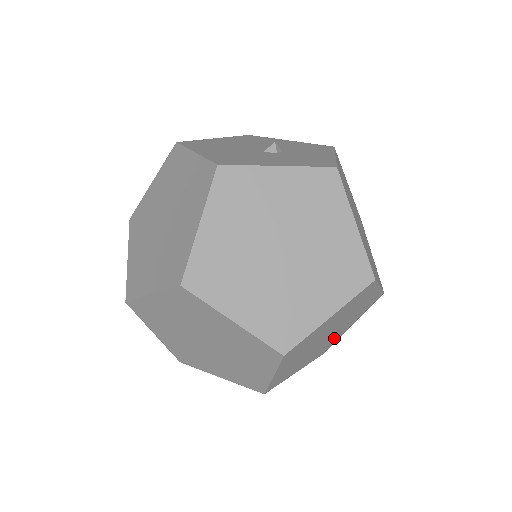
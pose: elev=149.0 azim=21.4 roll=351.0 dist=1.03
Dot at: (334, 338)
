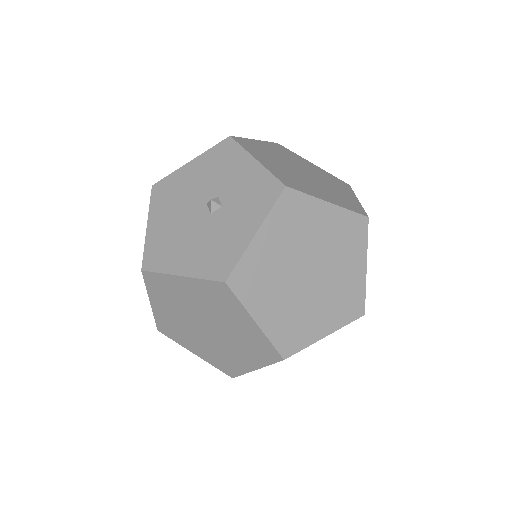
Dot at: occluded
